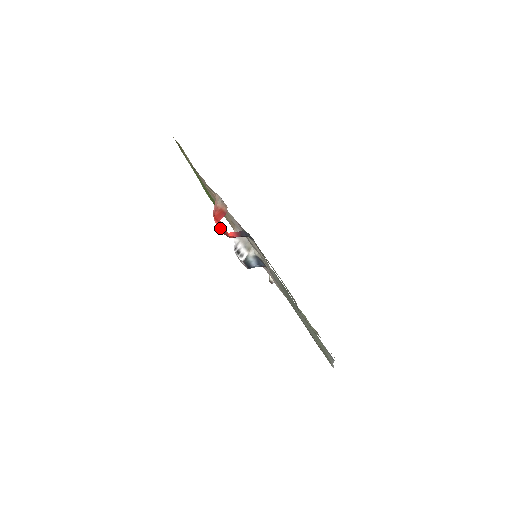
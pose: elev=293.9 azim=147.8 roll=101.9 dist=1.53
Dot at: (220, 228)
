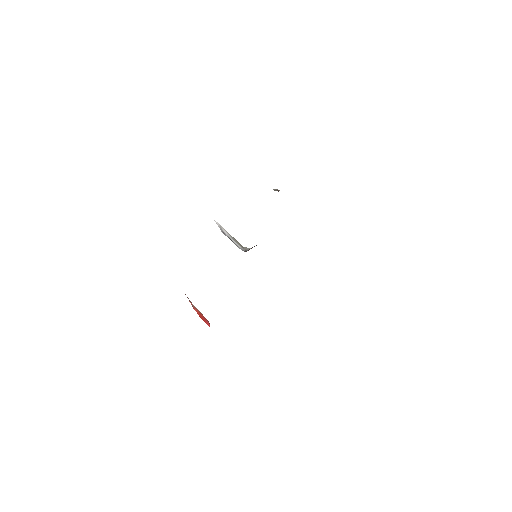
Dot at: occluded
